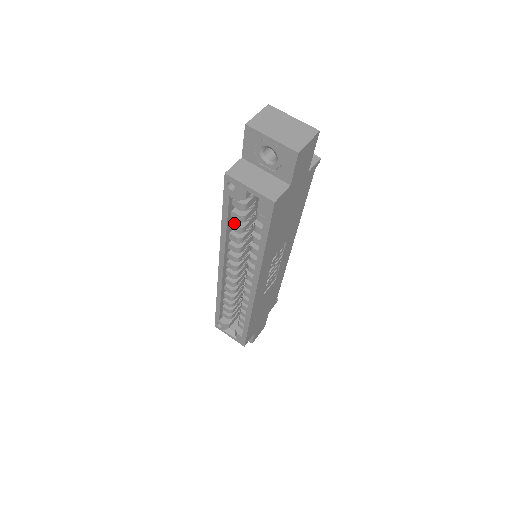
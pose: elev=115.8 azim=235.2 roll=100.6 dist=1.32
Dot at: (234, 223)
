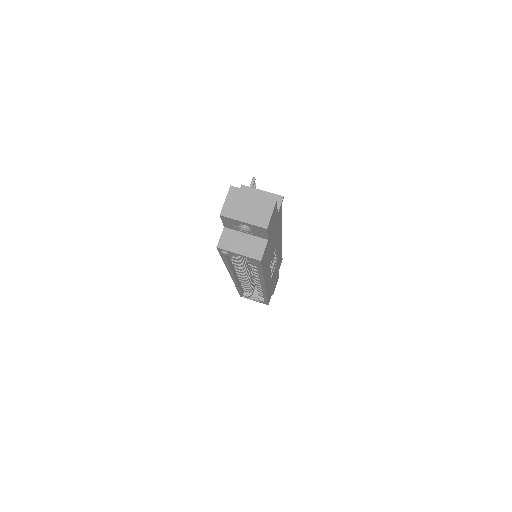
Dot at: (233, 260)
